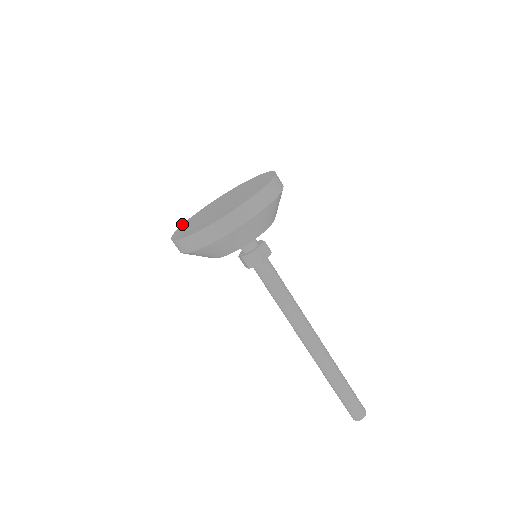
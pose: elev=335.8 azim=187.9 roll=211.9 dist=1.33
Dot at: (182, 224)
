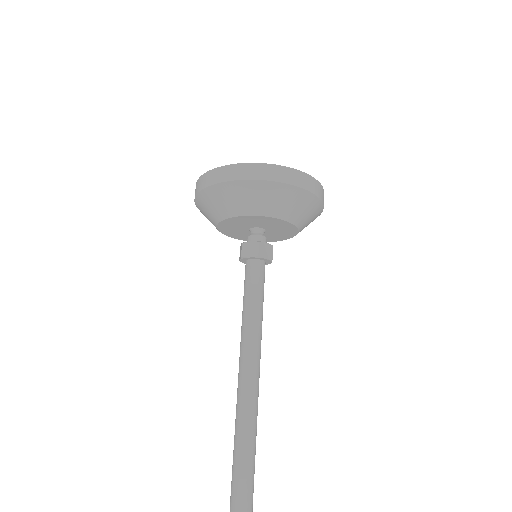
Dot at: (197, 180)
